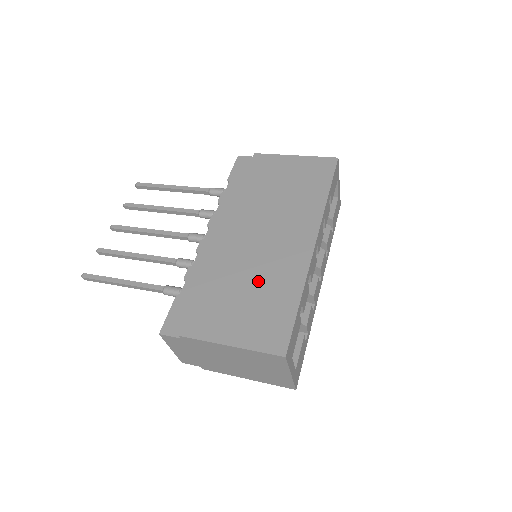
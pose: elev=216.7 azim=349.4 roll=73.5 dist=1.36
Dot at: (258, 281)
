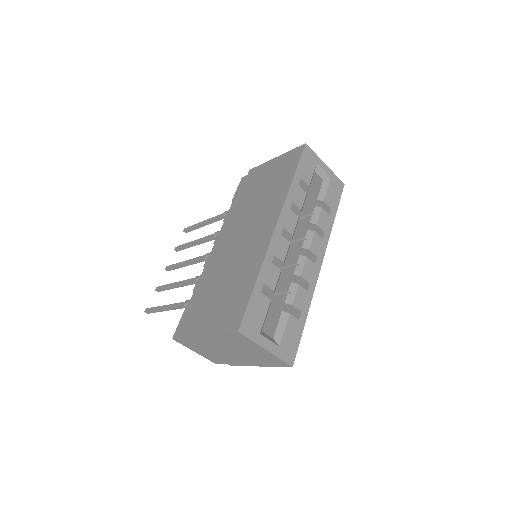
Dot at: (232, 275)
